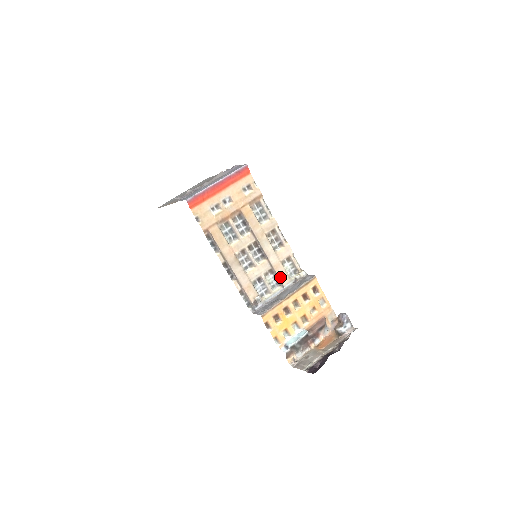
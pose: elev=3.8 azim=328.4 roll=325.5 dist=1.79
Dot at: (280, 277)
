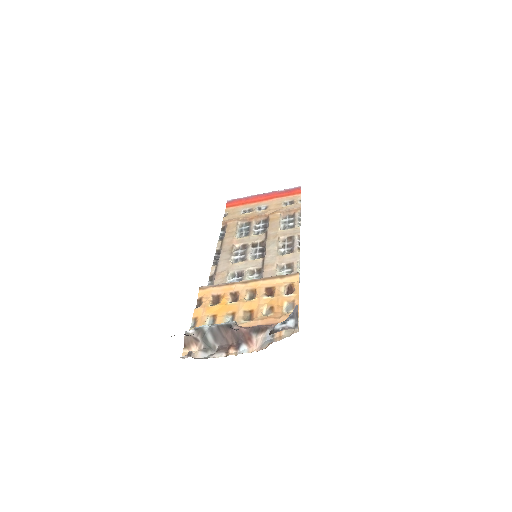
Dot at: occluded
